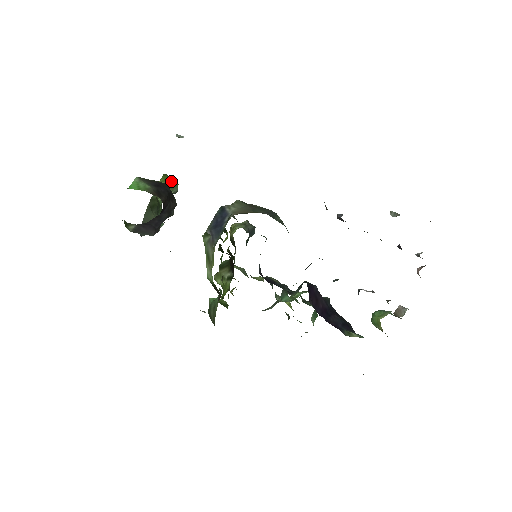
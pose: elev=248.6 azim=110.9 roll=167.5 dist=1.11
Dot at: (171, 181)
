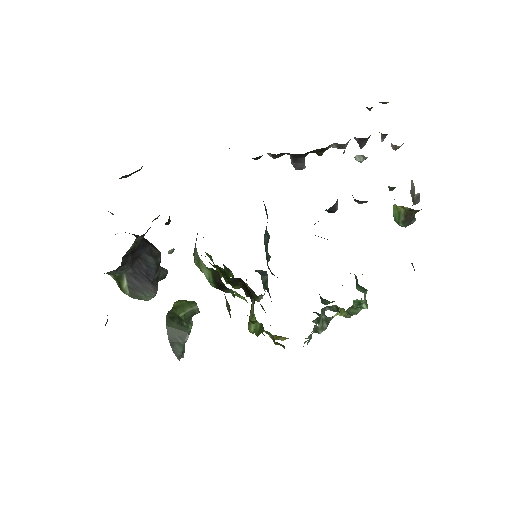
Dot at: (187, 301)
